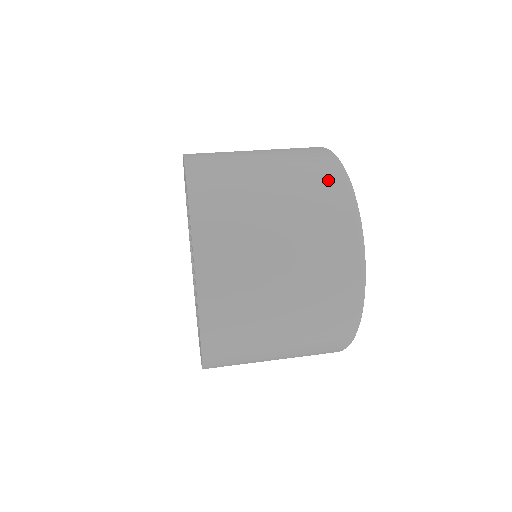
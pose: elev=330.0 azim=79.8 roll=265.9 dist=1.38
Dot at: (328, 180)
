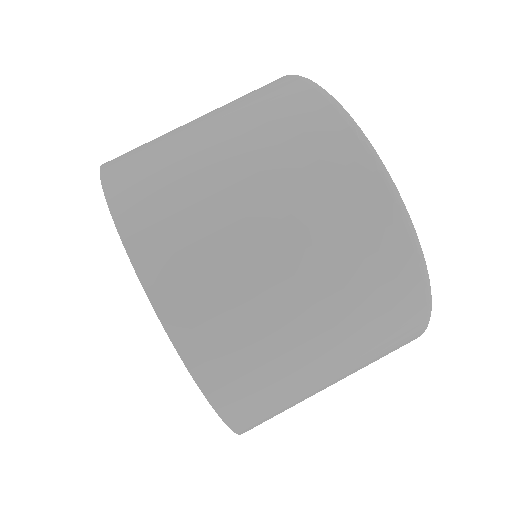
Dot at: (313, 123)
